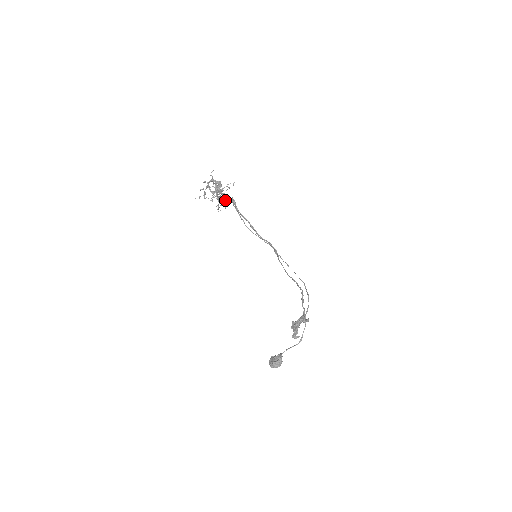
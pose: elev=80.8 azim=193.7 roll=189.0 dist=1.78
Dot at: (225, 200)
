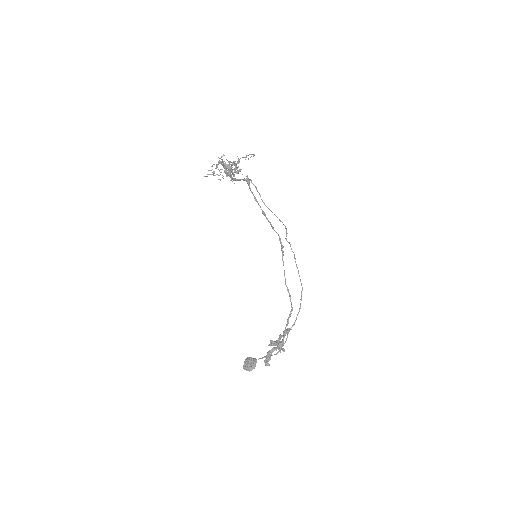
Dot at: (238, 179)
